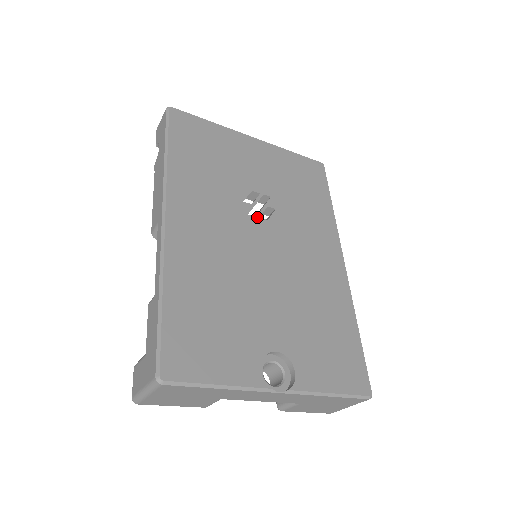
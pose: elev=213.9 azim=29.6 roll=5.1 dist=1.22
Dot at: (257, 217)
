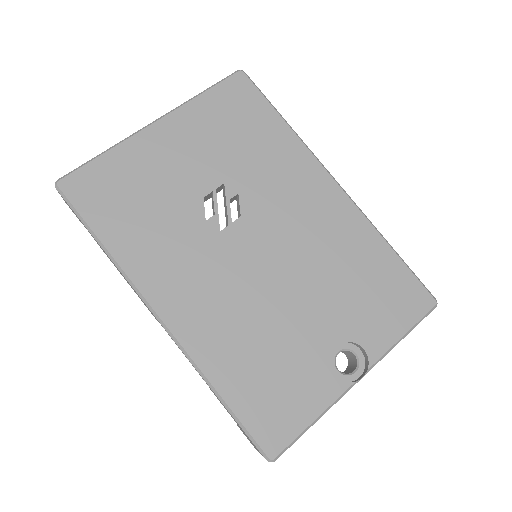
Dot at: (230, 224)
